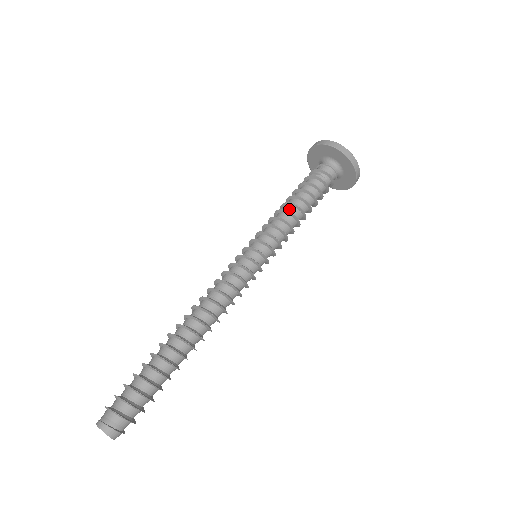
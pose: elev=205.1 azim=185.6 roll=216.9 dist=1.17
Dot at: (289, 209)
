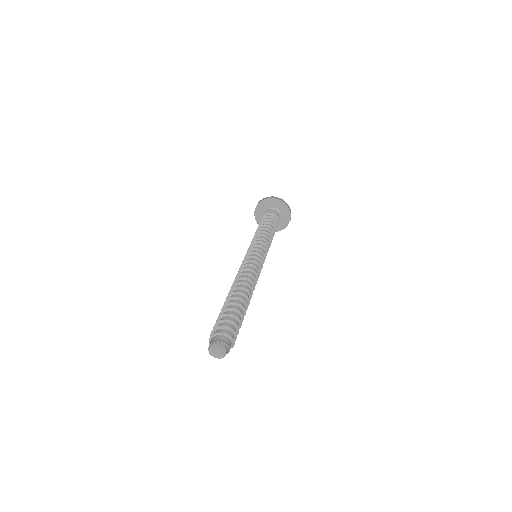
Dot at: (269, 233)
